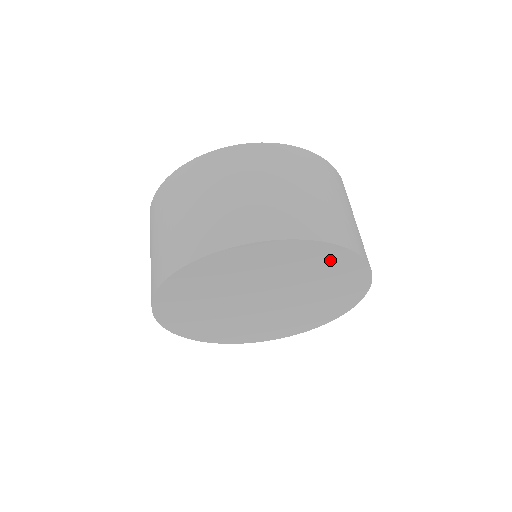
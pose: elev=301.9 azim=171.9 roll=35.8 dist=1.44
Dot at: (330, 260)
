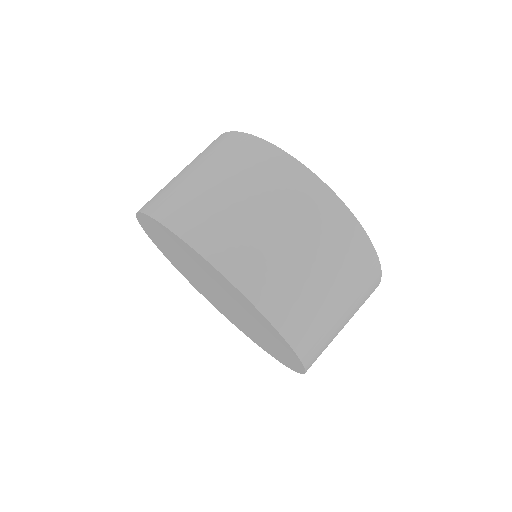
Dot at: (287, 353)
